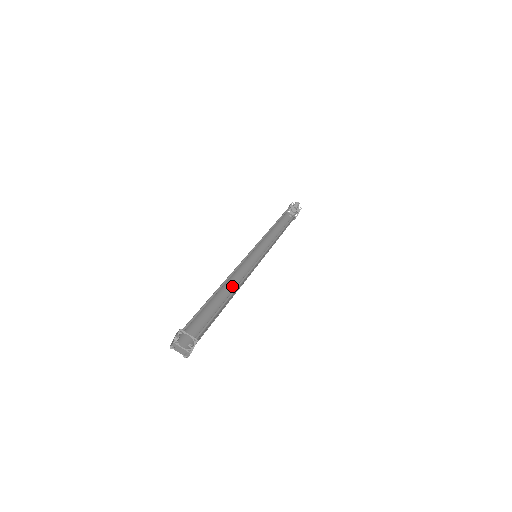
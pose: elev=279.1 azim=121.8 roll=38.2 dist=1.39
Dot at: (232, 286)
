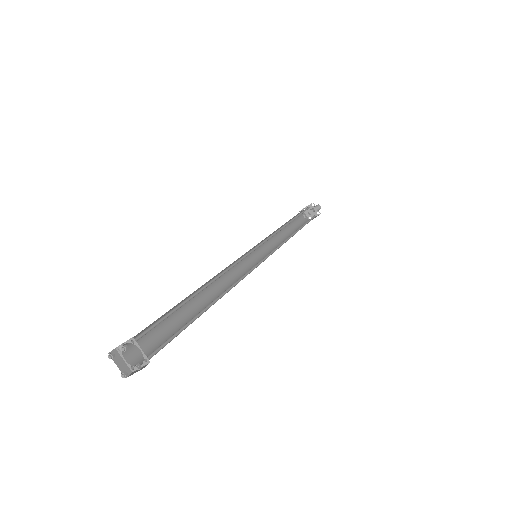
Dot at: (216, 286)
